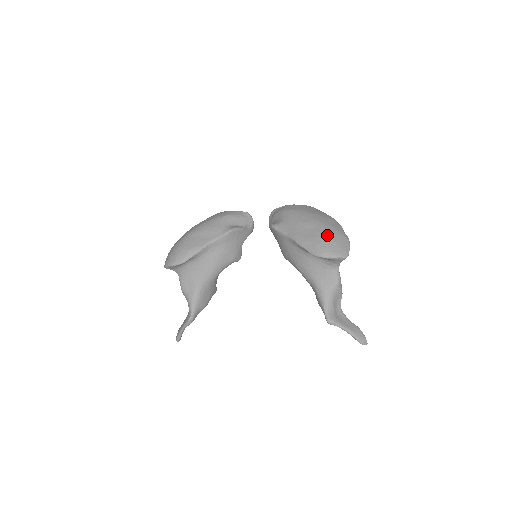
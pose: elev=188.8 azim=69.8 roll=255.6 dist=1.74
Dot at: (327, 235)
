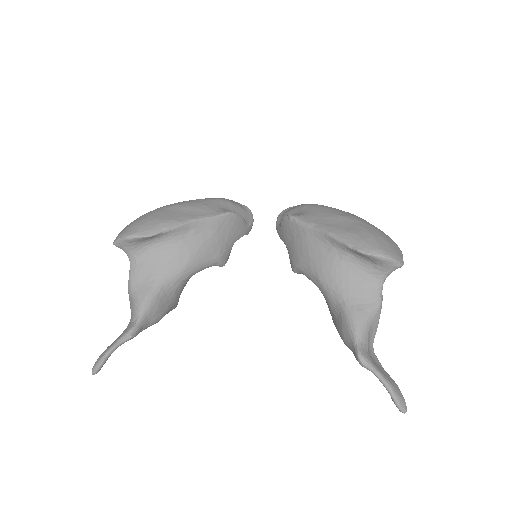
Dot at: (375, 232)
